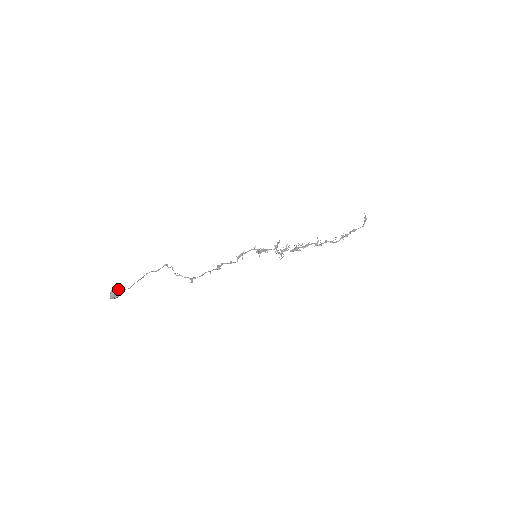
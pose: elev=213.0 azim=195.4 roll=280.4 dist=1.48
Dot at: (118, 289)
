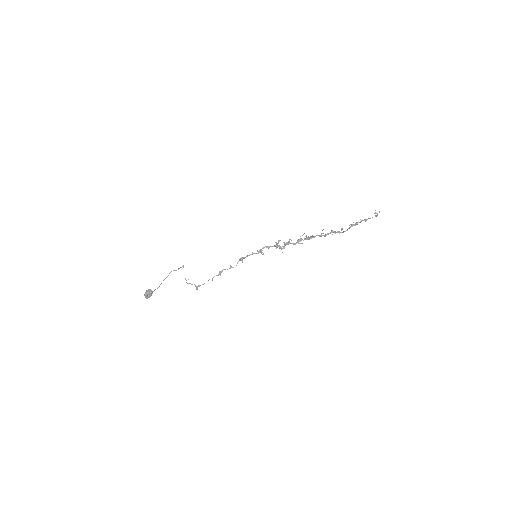
Dot at: (148, 294)
